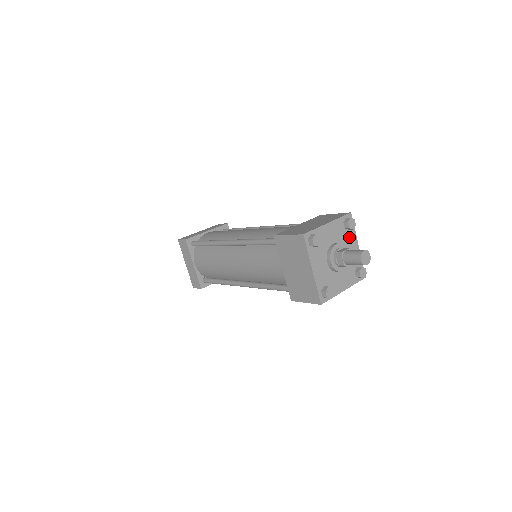
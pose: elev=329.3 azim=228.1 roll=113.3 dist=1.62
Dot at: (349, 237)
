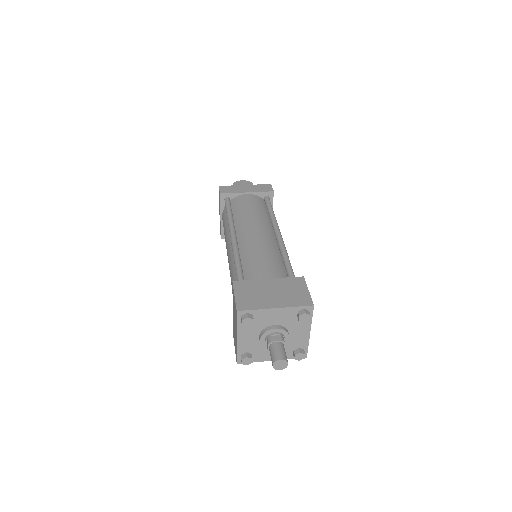
Dot at: (300, 324)
